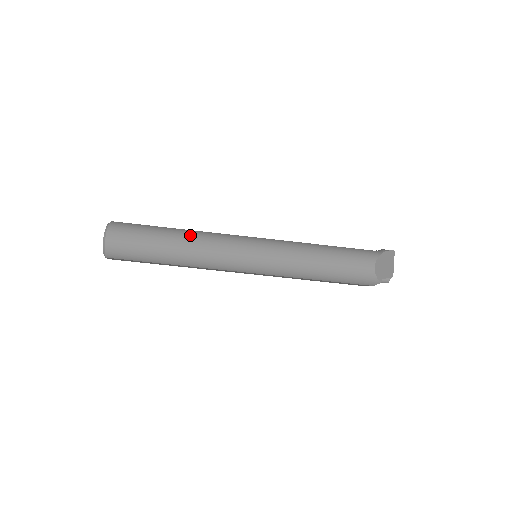
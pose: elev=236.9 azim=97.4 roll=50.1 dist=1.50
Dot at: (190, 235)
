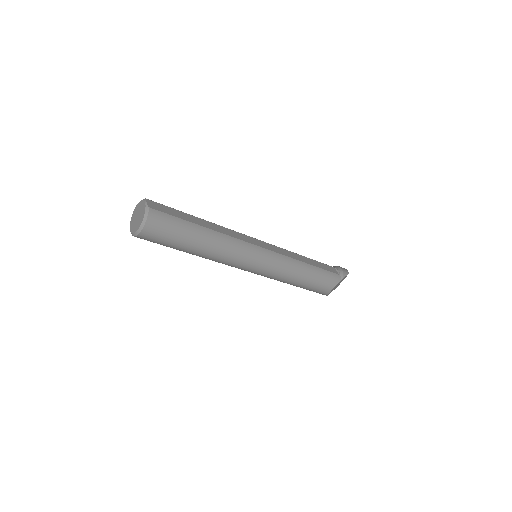
Dot at: (216, 241)
